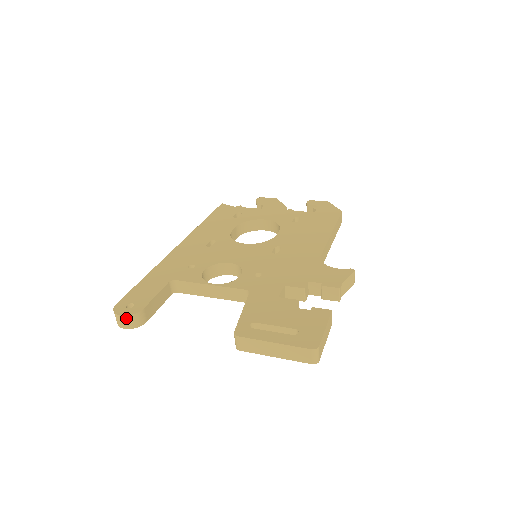
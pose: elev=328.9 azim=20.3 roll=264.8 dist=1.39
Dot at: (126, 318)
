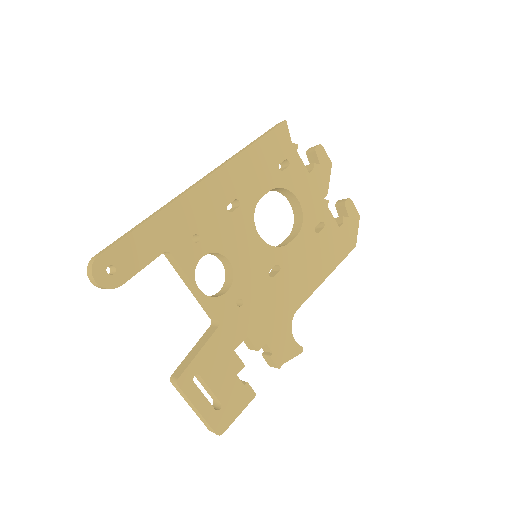
Dot at: (99, 286)
